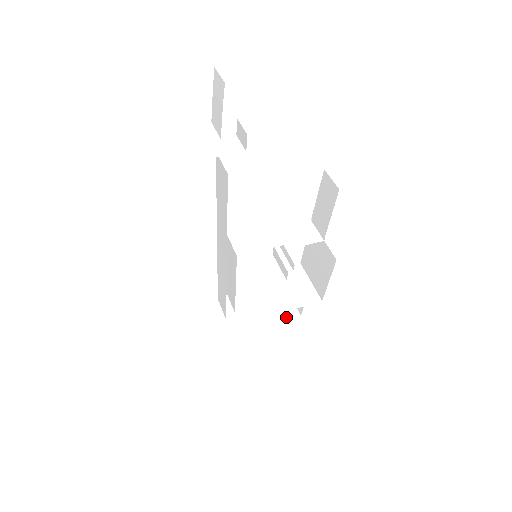
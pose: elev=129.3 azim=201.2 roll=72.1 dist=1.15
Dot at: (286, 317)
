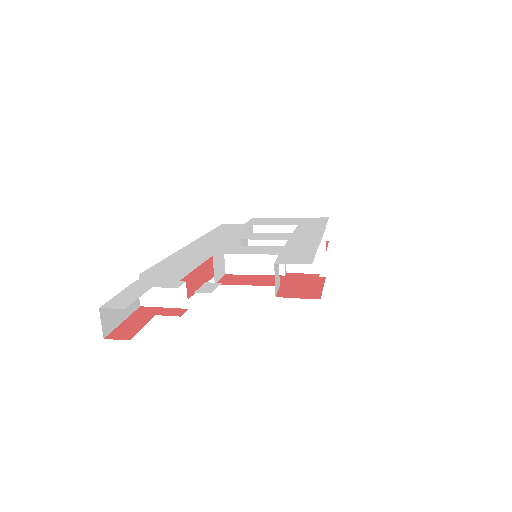
Dot at: occluded
